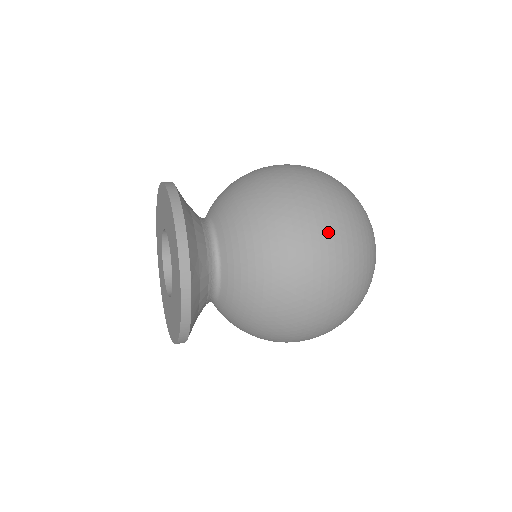
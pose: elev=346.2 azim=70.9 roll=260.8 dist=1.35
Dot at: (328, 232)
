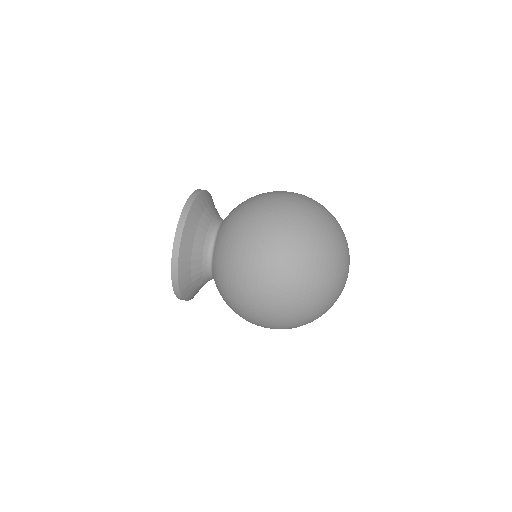
Dot at: (268, 317)
